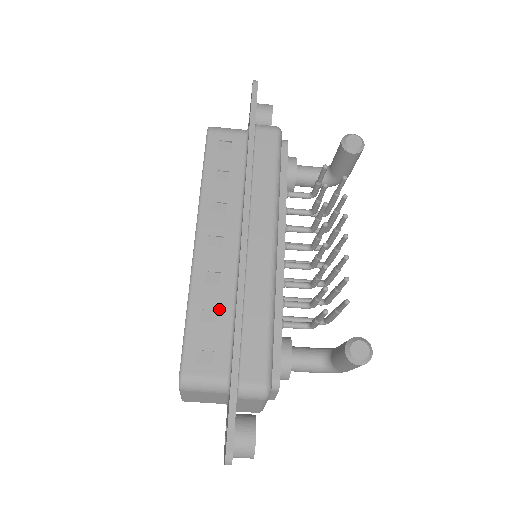
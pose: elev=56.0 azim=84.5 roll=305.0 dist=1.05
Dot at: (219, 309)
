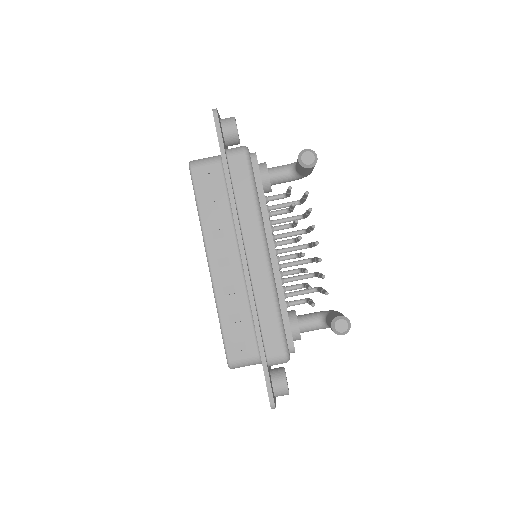
Dot at: (240, 312)
